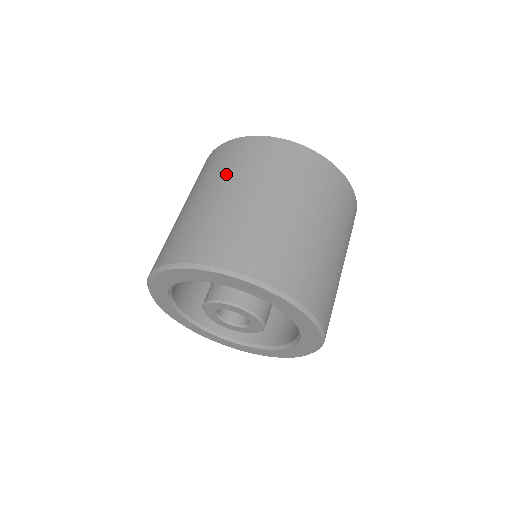
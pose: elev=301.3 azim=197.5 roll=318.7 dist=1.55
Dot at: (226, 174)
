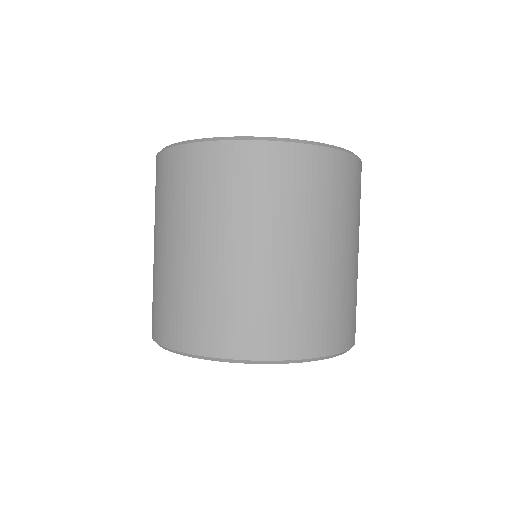
Dot at: (190, 215)
